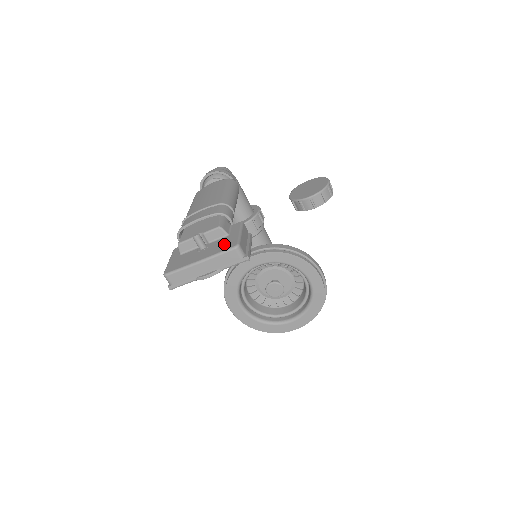
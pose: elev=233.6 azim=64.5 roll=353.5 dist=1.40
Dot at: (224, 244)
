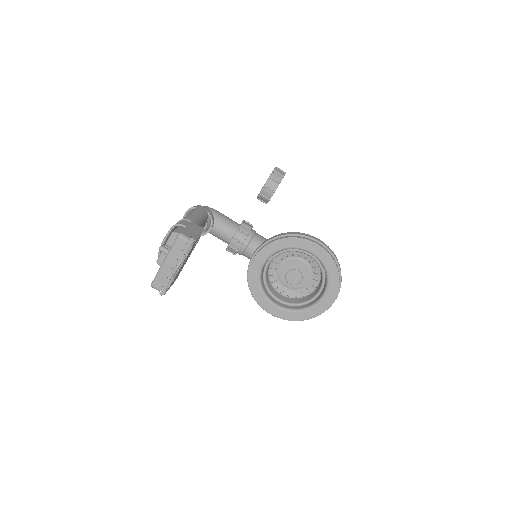
Dot at: occluded
